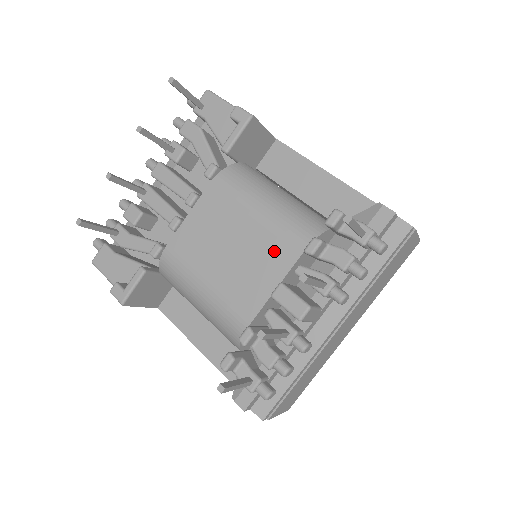
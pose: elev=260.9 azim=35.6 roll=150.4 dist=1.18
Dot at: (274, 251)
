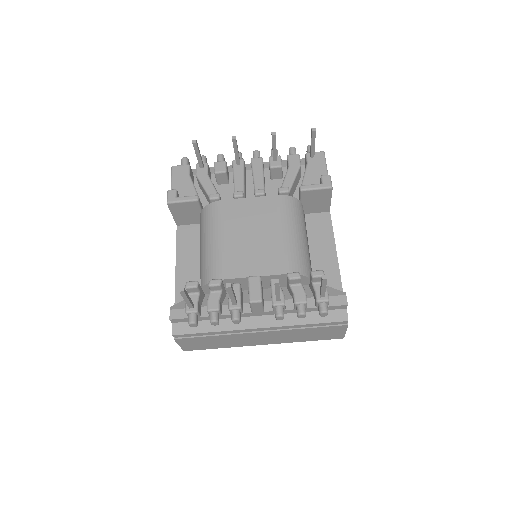
Dot at: (273, 259)
